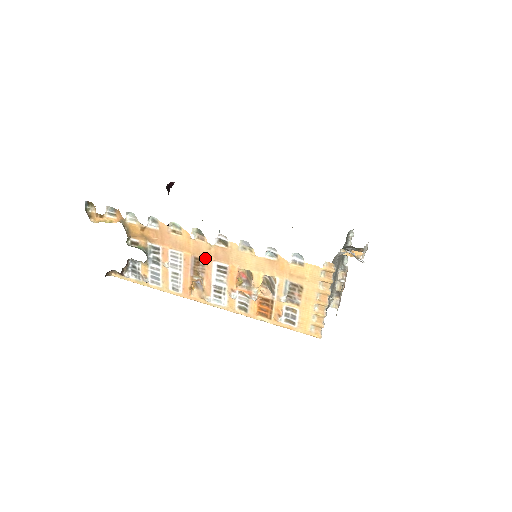
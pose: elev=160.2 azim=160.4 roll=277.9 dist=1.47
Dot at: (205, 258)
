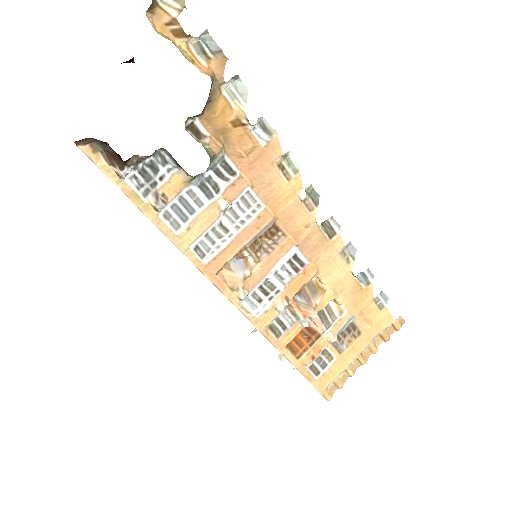
Dot at: (288, 234)
